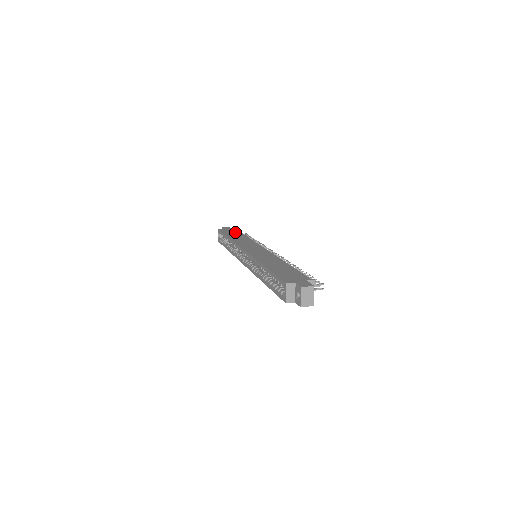
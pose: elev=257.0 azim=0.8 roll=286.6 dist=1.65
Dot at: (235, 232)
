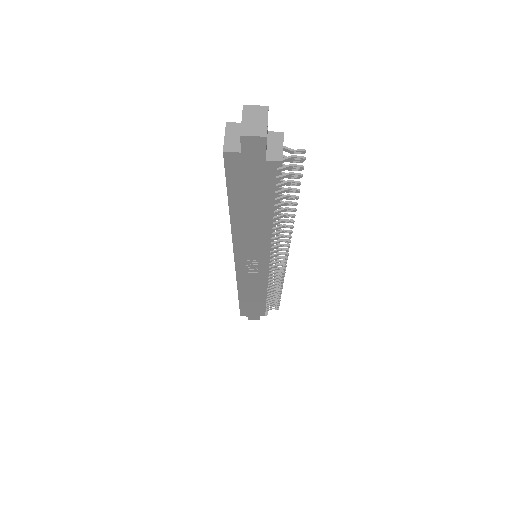
Dot at: occluded
